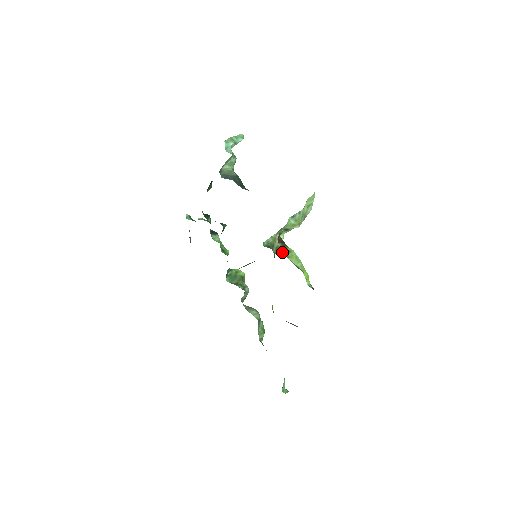
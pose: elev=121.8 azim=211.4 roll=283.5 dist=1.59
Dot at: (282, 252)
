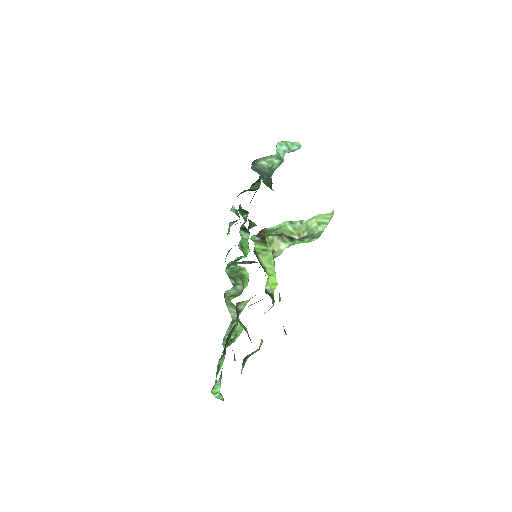
Dot at: (255, 246)
